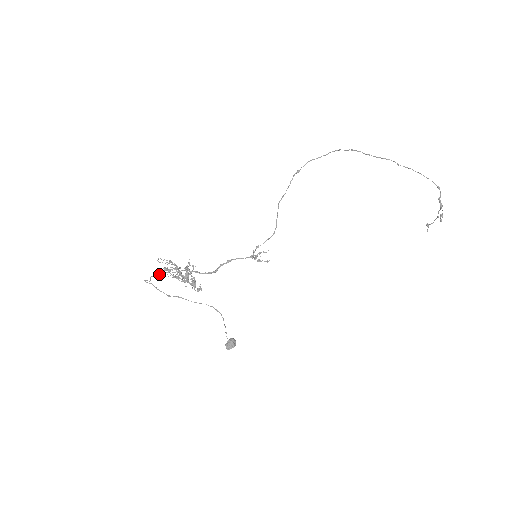
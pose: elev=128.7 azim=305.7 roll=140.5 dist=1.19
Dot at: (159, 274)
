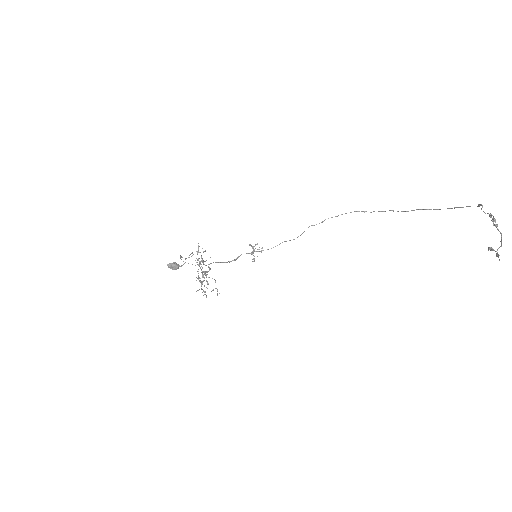
Dot at: (192, 264)
